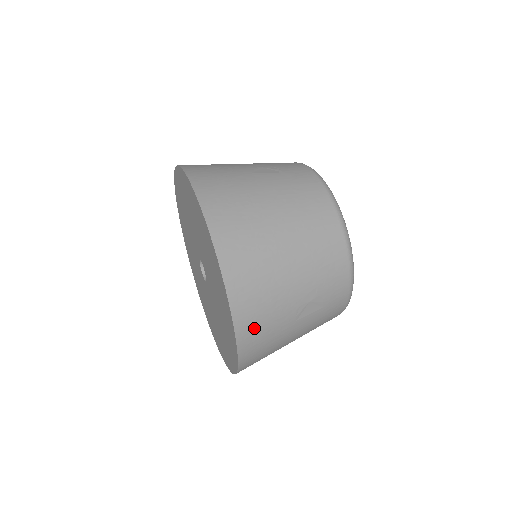
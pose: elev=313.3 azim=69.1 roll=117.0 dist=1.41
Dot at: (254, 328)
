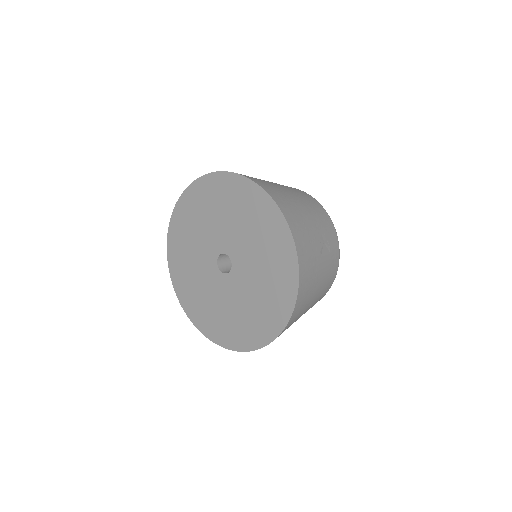
Dot at: (303, 248)
